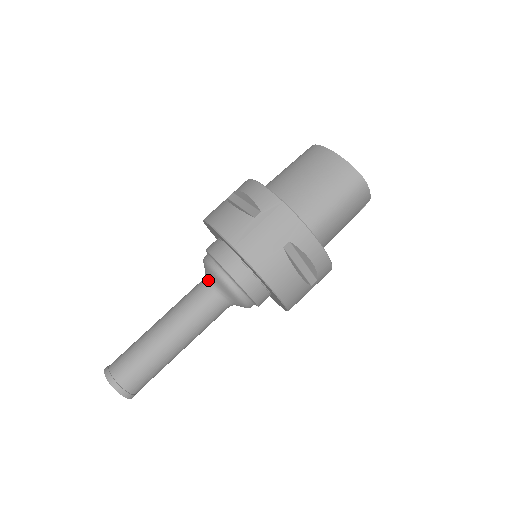
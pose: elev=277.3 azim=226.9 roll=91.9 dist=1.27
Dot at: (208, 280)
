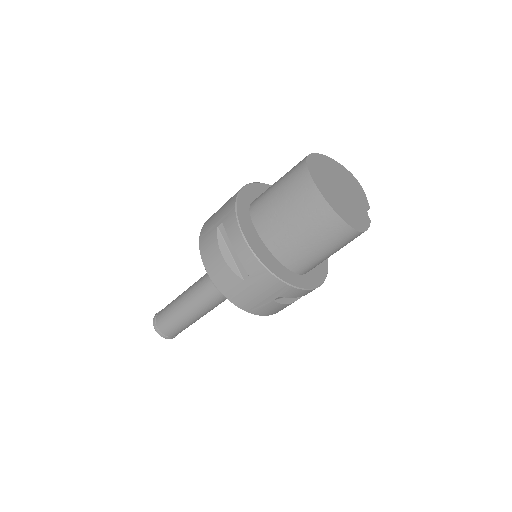
Dot at: occluded
